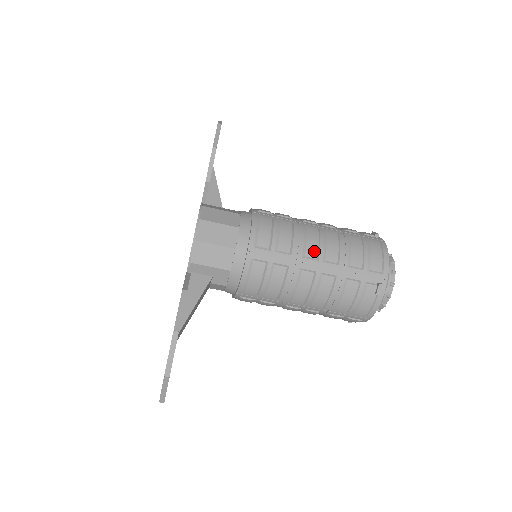
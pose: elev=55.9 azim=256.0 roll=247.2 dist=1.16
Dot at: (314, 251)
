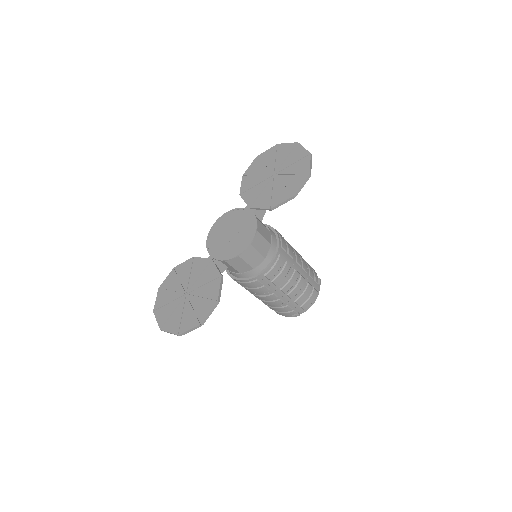
Dot at: (287, 289)
